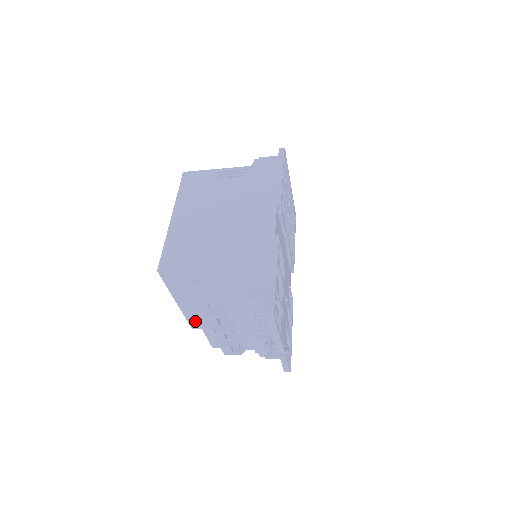
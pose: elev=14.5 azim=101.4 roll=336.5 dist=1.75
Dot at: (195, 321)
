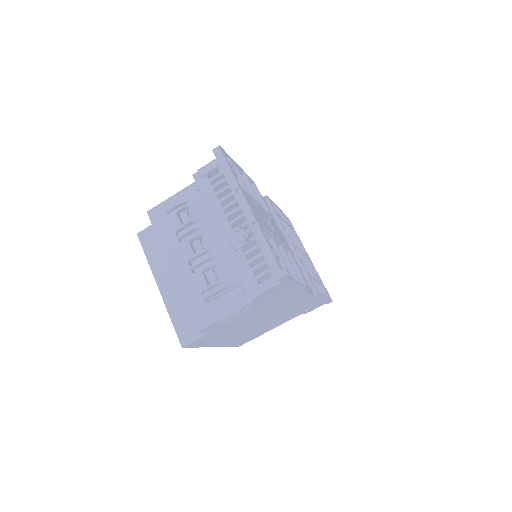
Dot at: (183, 324)
